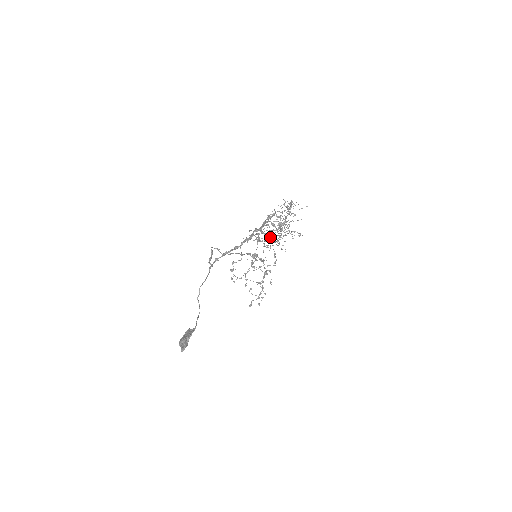
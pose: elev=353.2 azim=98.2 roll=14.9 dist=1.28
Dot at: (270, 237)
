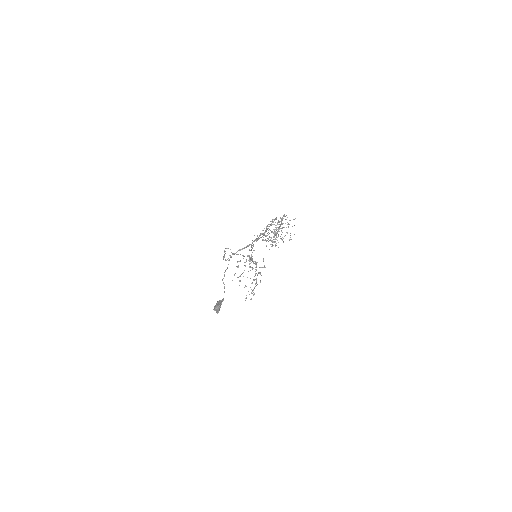
Dot at: occluded
